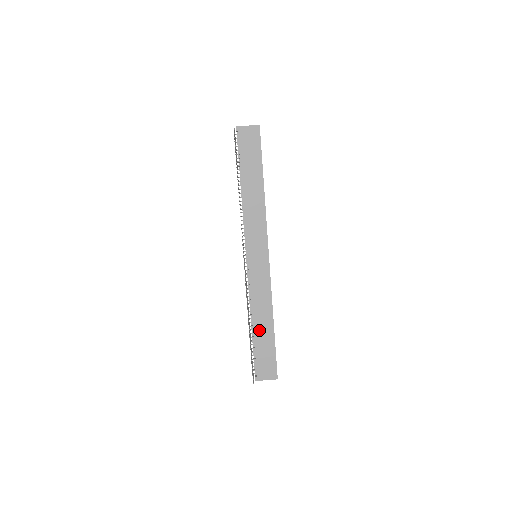
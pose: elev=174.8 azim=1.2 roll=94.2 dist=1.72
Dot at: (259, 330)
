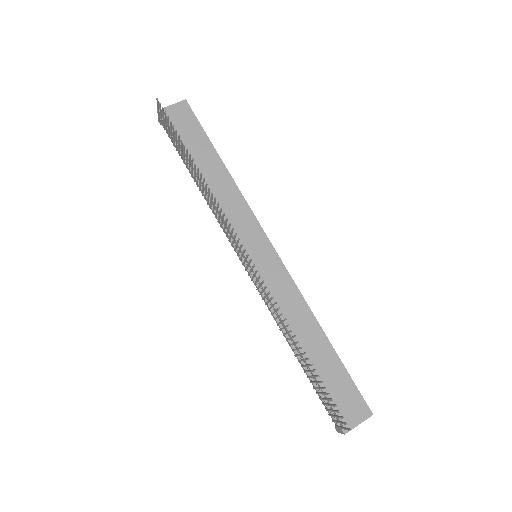
Dot at: (311, 354)
